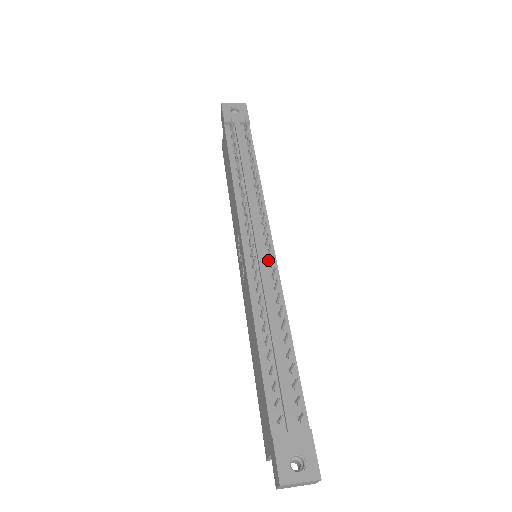
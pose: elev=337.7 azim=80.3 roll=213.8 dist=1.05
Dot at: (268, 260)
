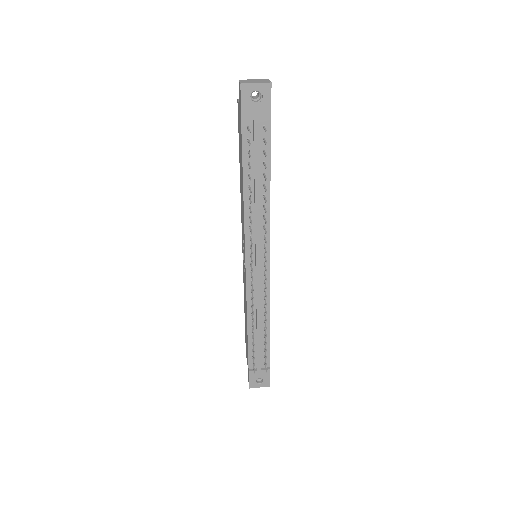
Dot at: (264, 277)
